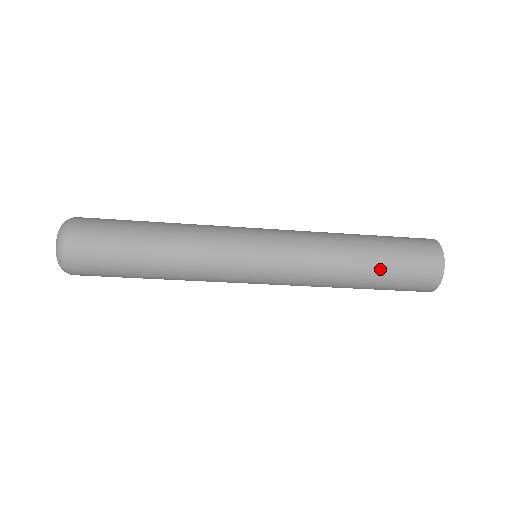
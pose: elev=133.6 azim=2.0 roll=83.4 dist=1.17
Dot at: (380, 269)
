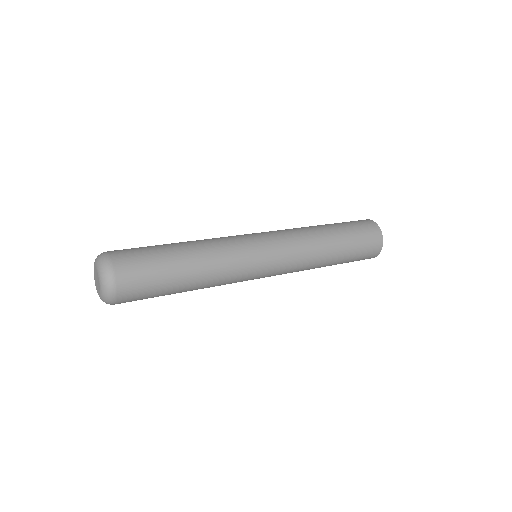
Dot at: (341, 262)
